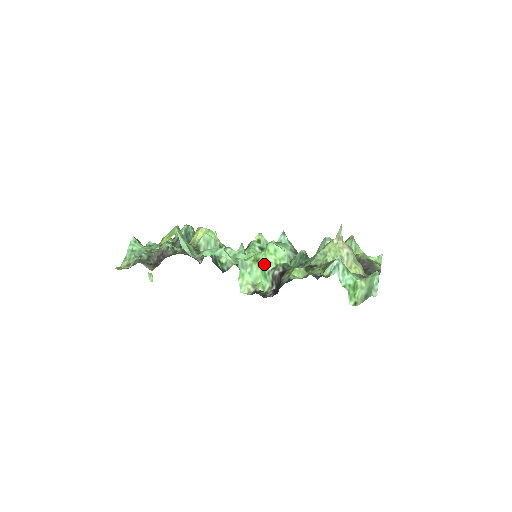
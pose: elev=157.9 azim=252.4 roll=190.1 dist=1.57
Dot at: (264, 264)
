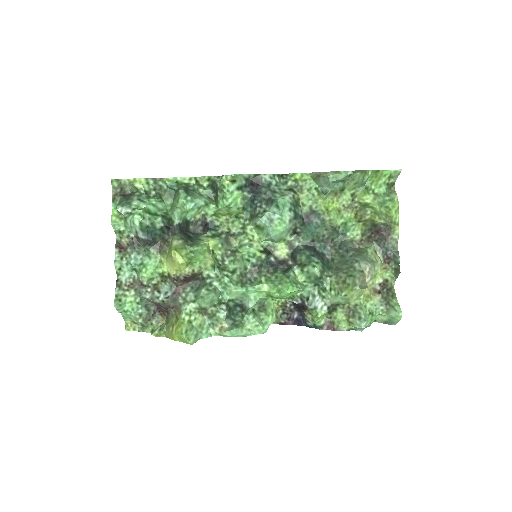
Dot at: (280, 298)
